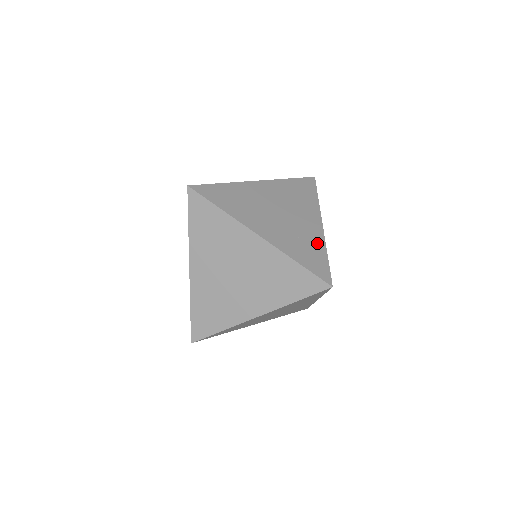
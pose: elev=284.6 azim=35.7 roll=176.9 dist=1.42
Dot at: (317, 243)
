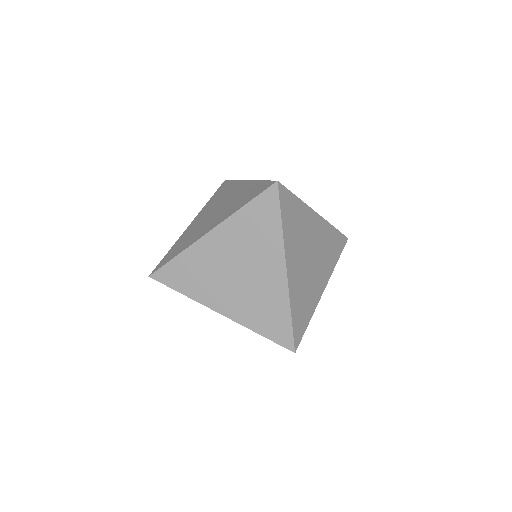
Dot at: occluded
